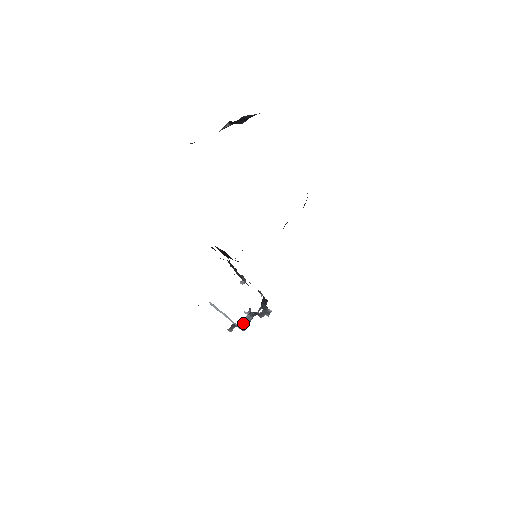
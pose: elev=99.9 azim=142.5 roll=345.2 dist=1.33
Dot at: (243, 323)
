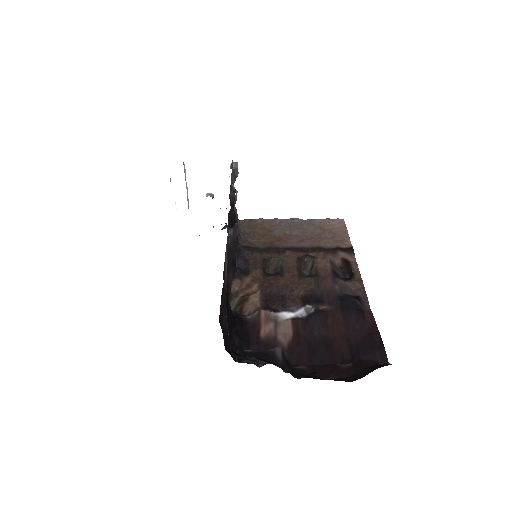
Dot at: occluded
